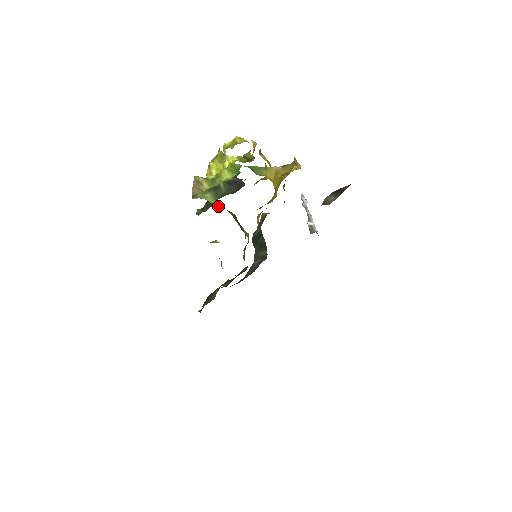
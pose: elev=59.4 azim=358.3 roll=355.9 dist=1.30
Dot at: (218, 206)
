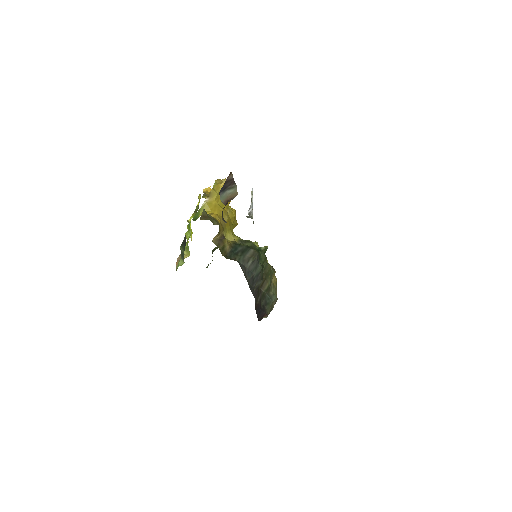
Dot at: occluded
